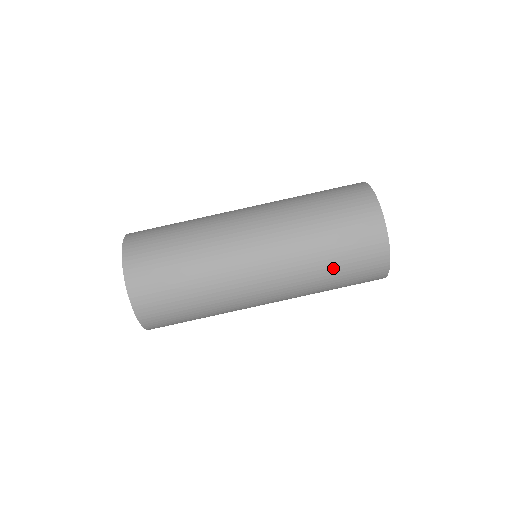
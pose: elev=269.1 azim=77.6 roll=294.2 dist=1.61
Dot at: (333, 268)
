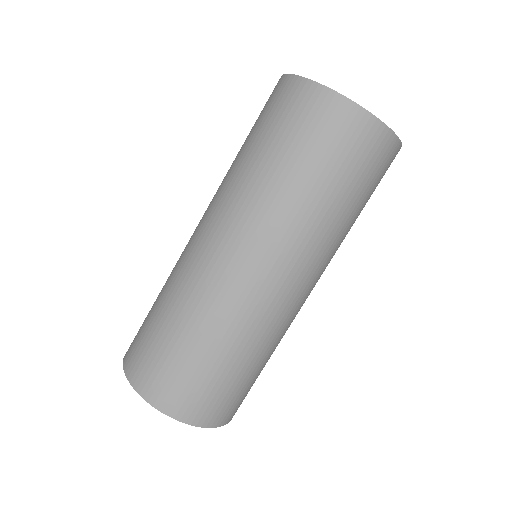
Dot at: (357, 210)
